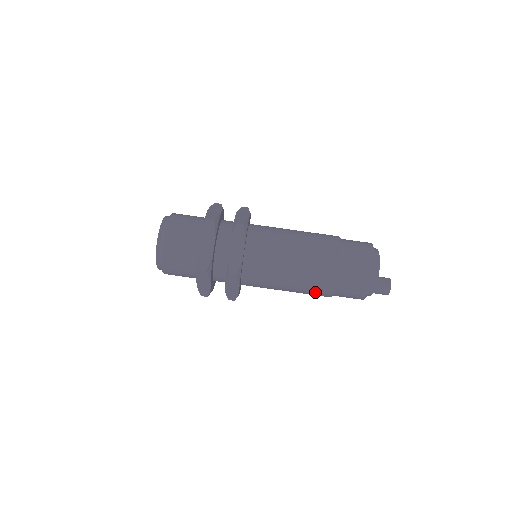
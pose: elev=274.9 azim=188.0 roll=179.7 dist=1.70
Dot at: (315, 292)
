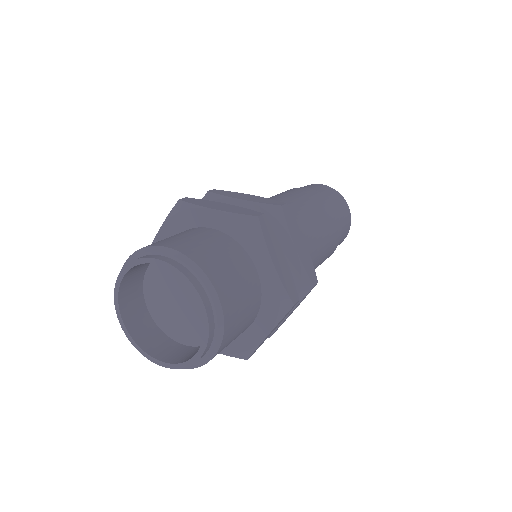
Dot at: (322, 262)
